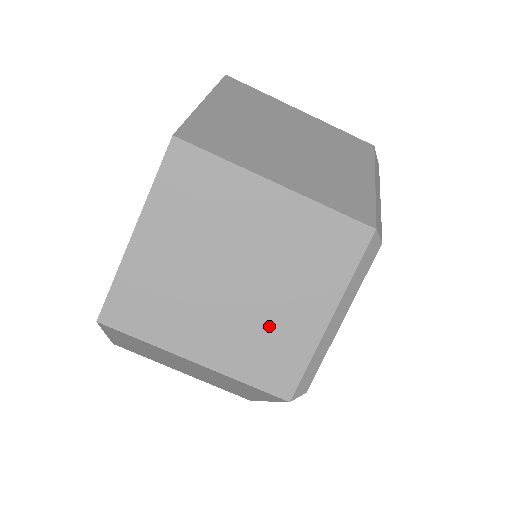
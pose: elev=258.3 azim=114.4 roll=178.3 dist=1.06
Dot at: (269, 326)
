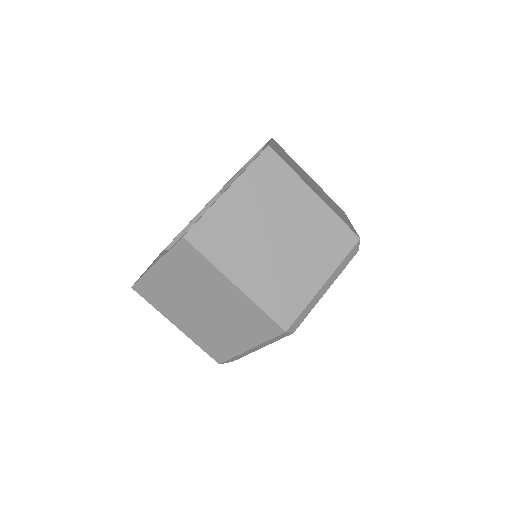
Dot at: (288, 276)
